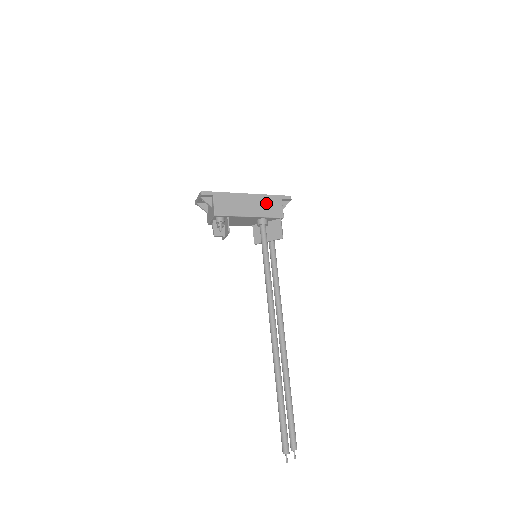
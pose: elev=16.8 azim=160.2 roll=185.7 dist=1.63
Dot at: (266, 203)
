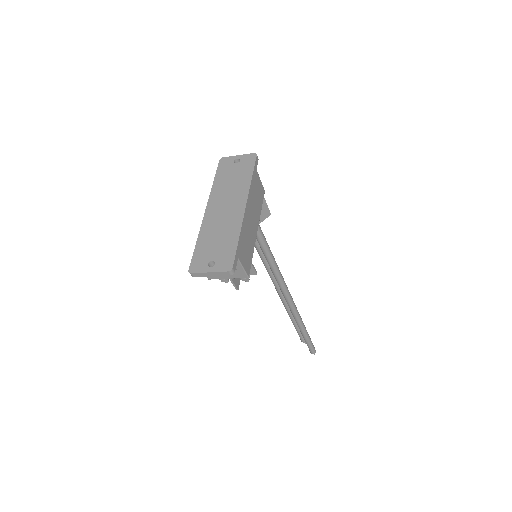
Dot at: (255, 195)
